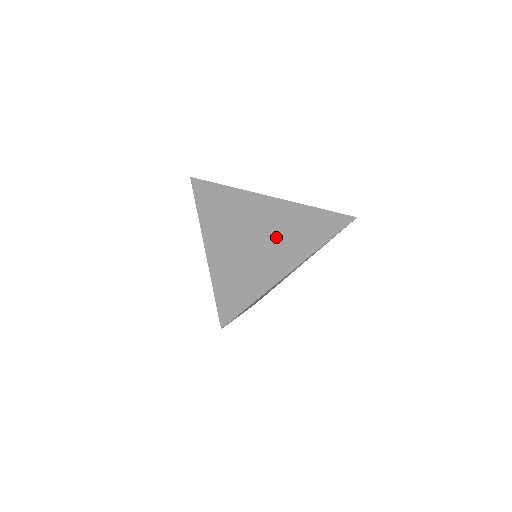
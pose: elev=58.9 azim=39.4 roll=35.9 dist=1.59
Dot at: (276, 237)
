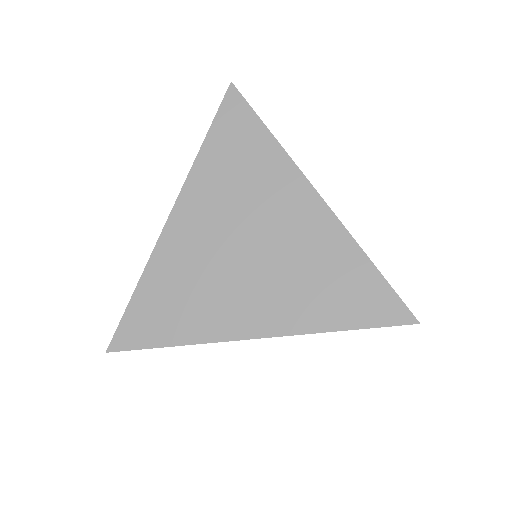
Dot at: (270, 271)
